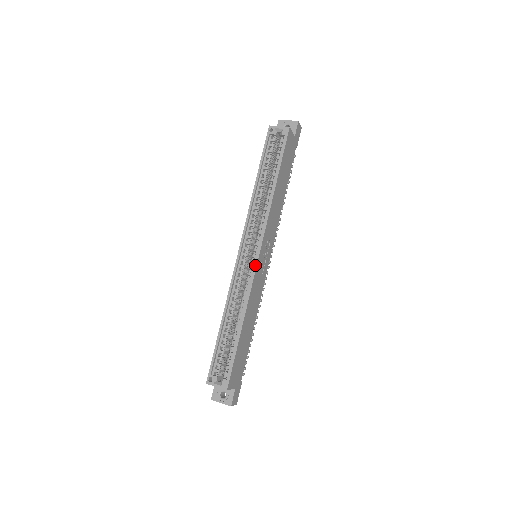
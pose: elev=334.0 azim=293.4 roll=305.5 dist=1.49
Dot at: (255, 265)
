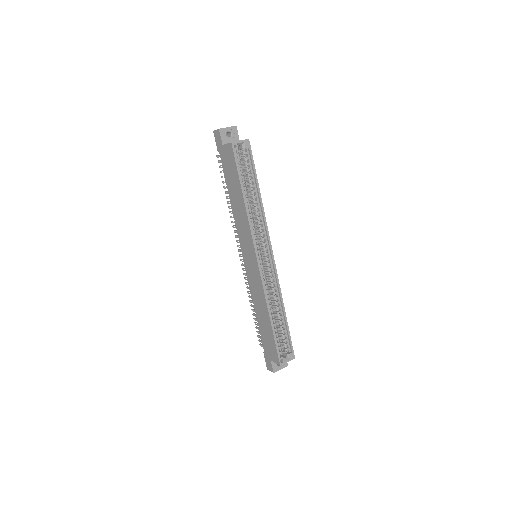
Dot at: (274, 265)
